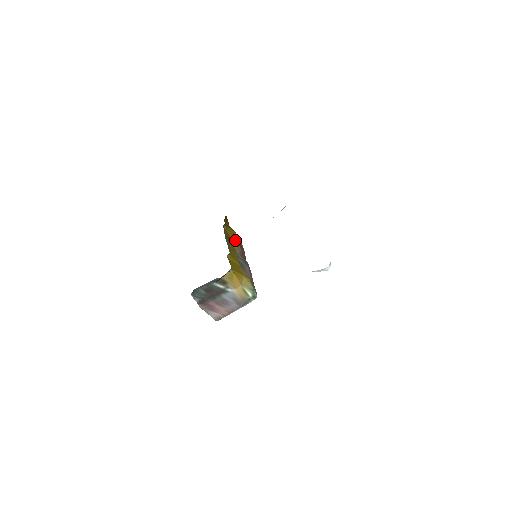
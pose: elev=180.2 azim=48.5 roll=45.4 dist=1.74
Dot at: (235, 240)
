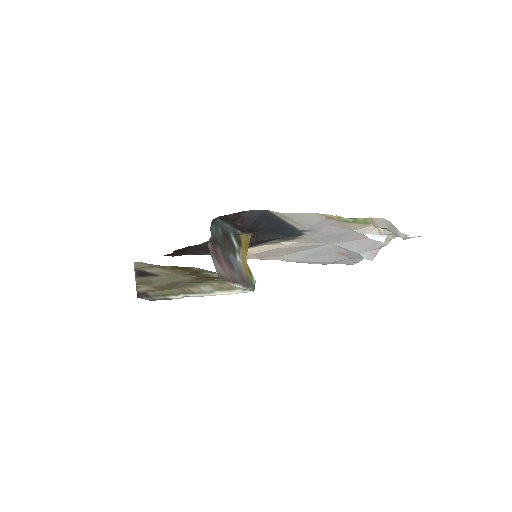
Dot at: occluded
